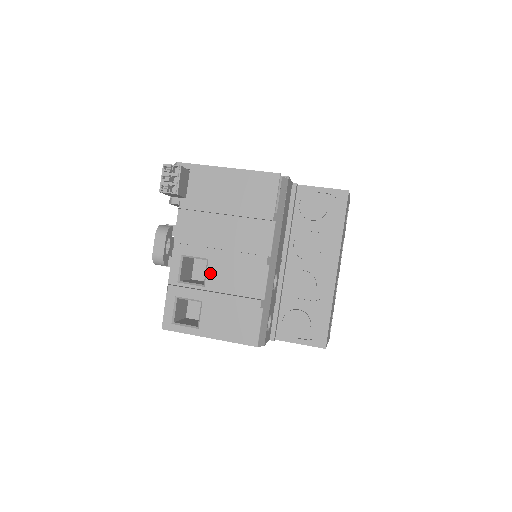
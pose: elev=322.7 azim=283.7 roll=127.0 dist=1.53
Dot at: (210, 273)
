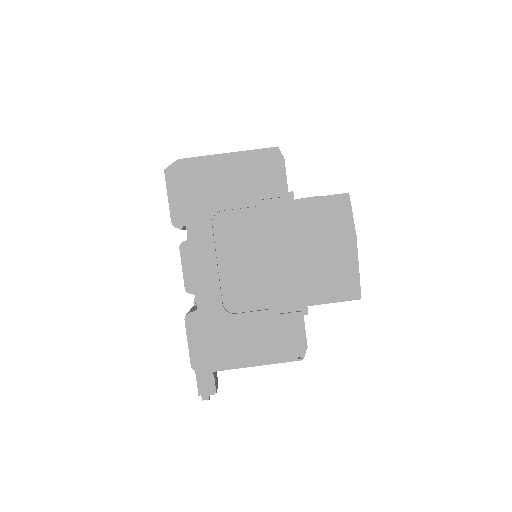
Dot at: occluded
